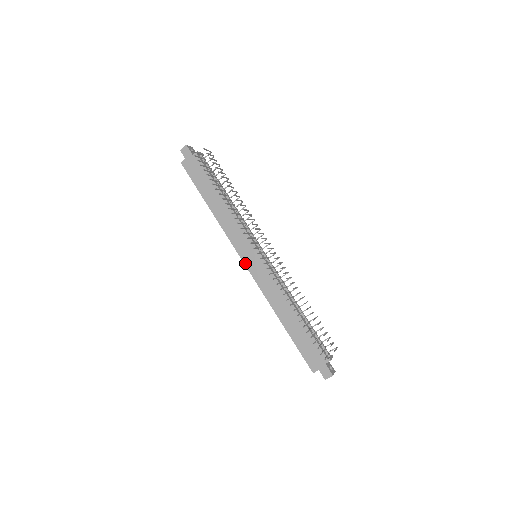
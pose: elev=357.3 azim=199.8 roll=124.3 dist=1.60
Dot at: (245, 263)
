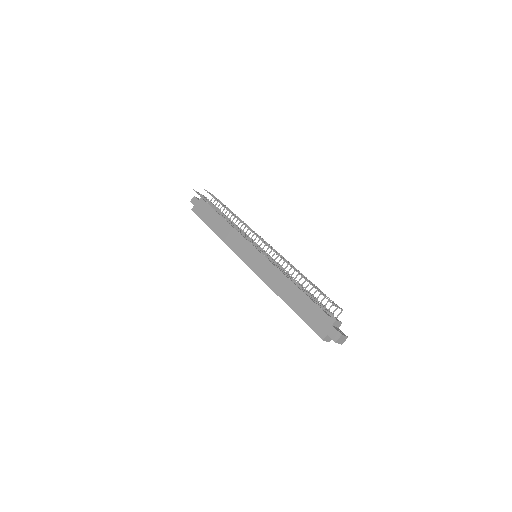
Dot at: (247, 263)
